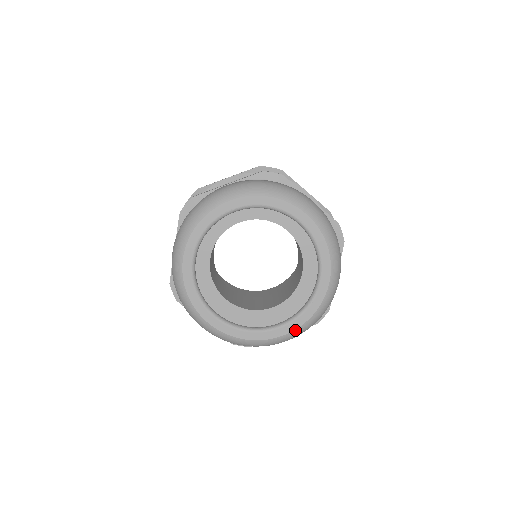
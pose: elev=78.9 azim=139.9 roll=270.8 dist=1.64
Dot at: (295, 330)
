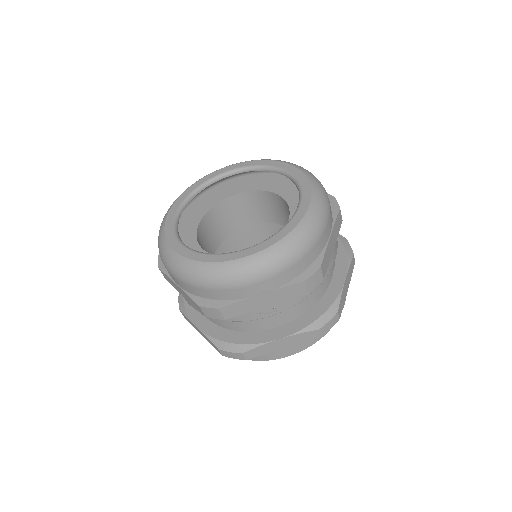
Dot at: (312, 196)
